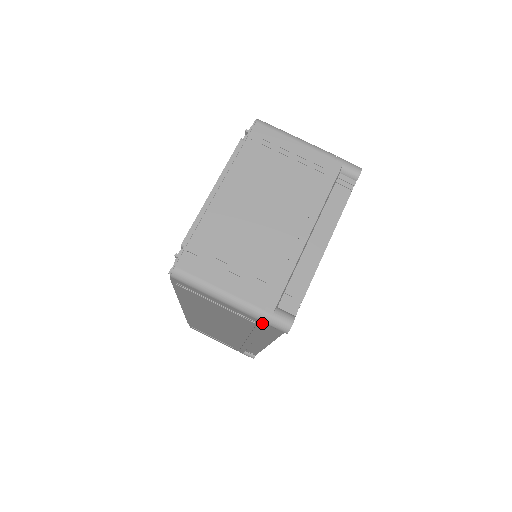
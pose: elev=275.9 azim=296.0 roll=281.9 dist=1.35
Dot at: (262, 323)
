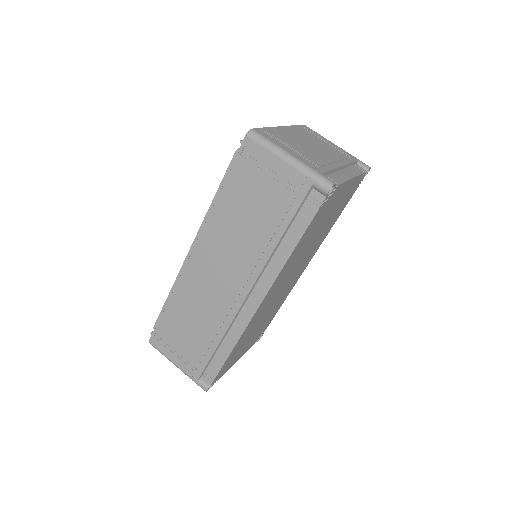
Dot at: (308, 184)
